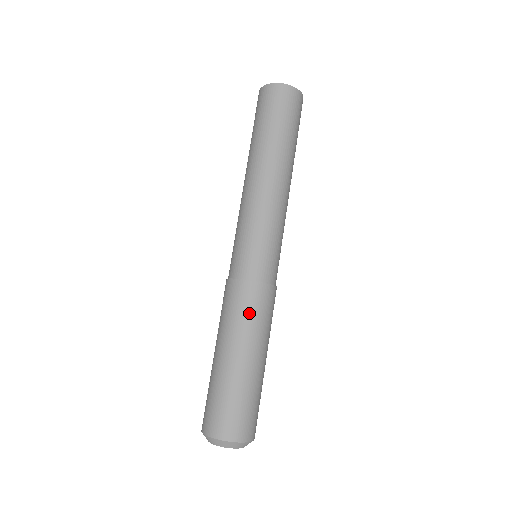
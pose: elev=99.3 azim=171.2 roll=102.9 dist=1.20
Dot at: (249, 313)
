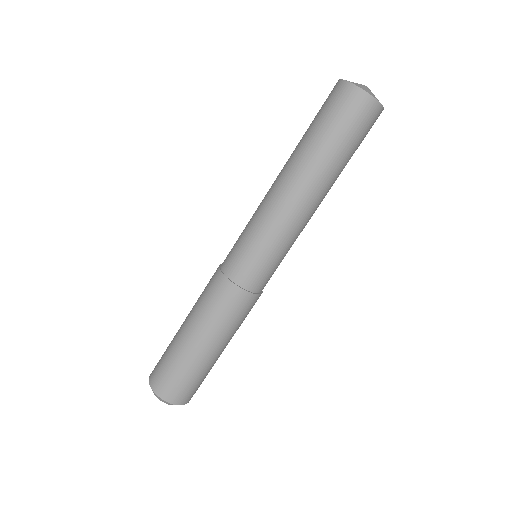
Dot at: (212, 304)
